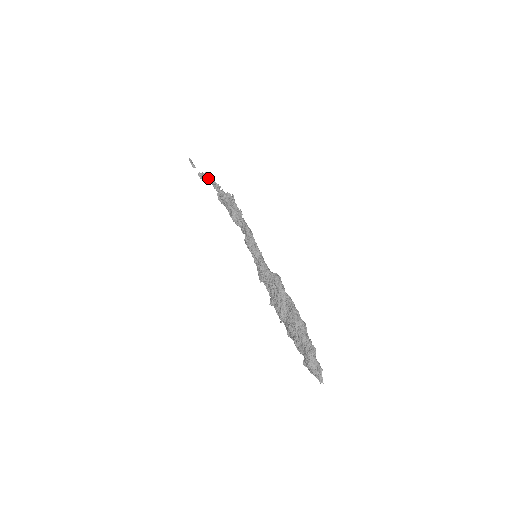
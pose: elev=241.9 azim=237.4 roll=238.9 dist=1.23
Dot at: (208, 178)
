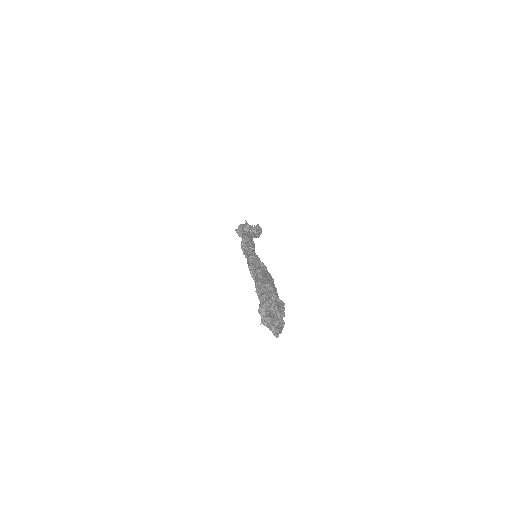
Dot at: occluded
